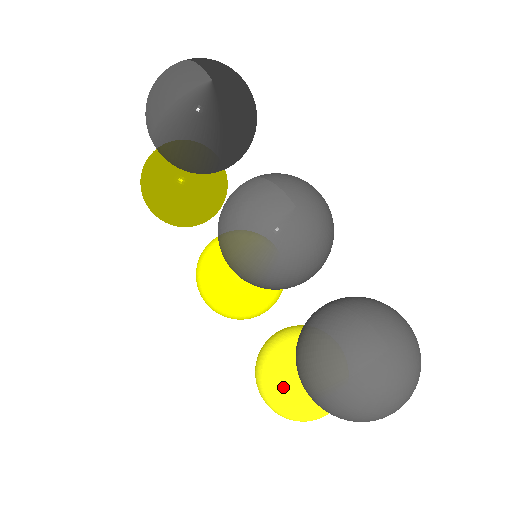
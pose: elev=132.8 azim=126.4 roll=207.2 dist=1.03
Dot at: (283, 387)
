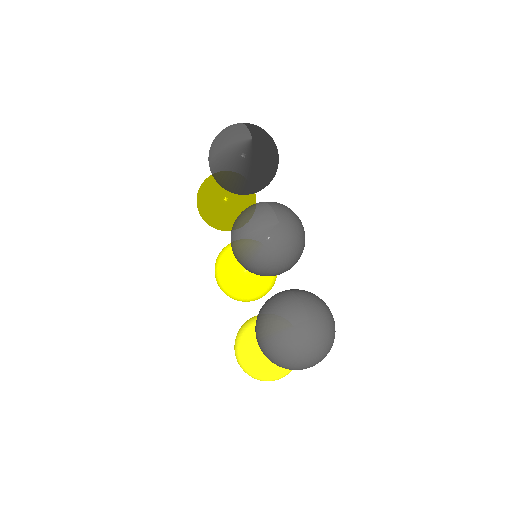
Dot at: (249, 347)
